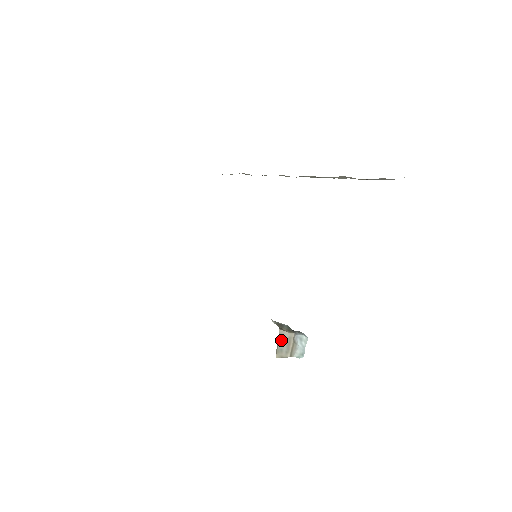
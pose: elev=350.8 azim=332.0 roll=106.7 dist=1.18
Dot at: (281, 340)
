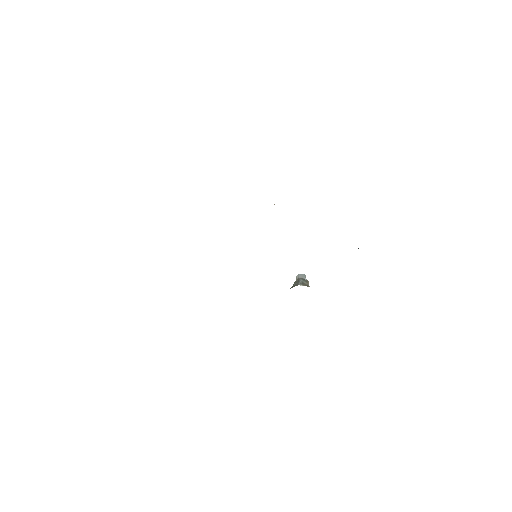
Dot at: occluded
